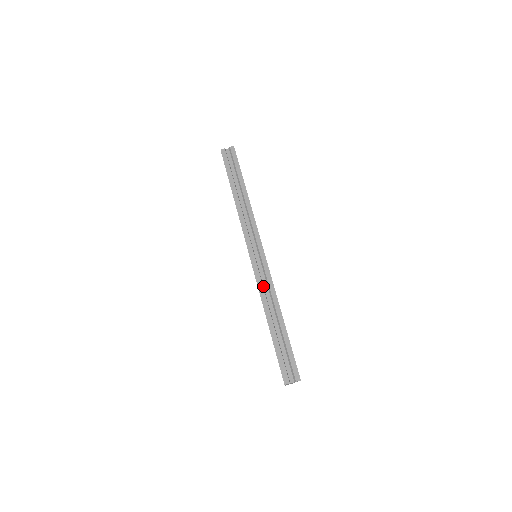
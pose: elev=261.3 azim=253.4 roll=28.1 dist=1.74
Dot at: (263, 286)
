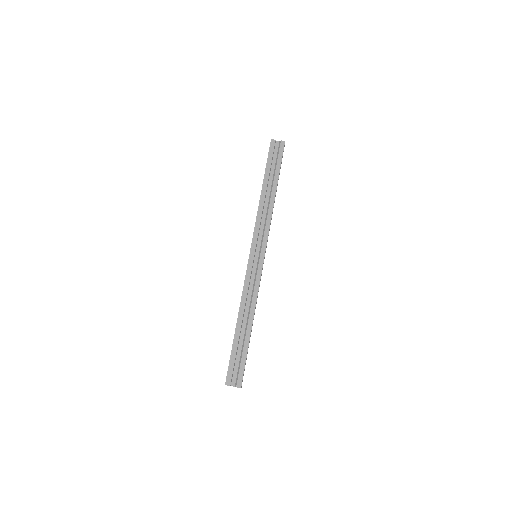
Dot at: (249, 287)
